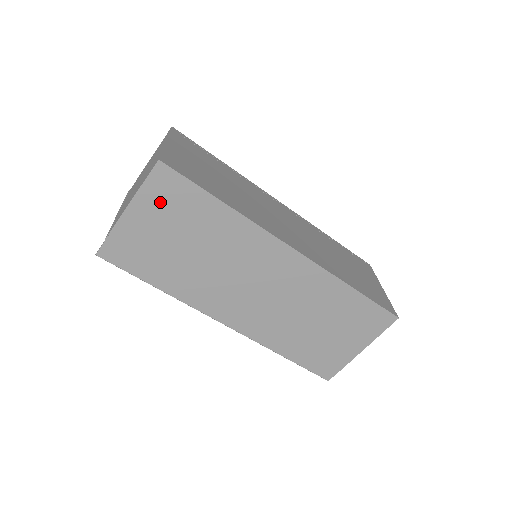
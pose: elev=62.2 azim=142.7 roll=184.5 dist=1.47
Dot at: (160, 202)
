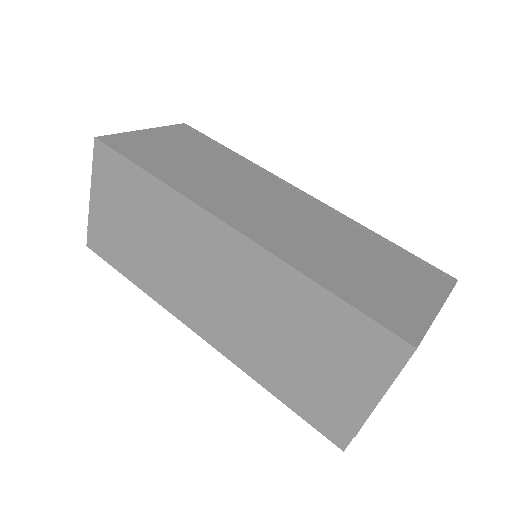
Dot at: (108, 183)
